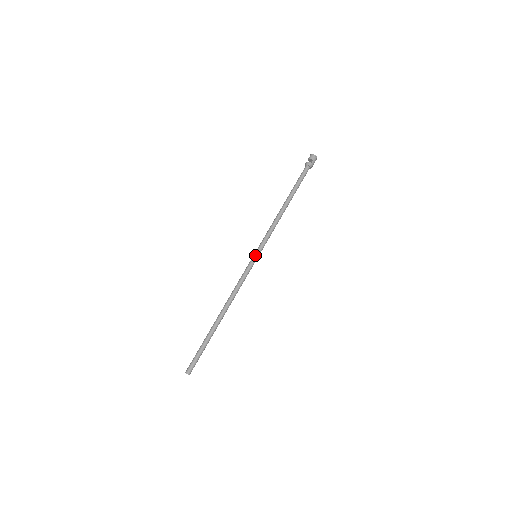
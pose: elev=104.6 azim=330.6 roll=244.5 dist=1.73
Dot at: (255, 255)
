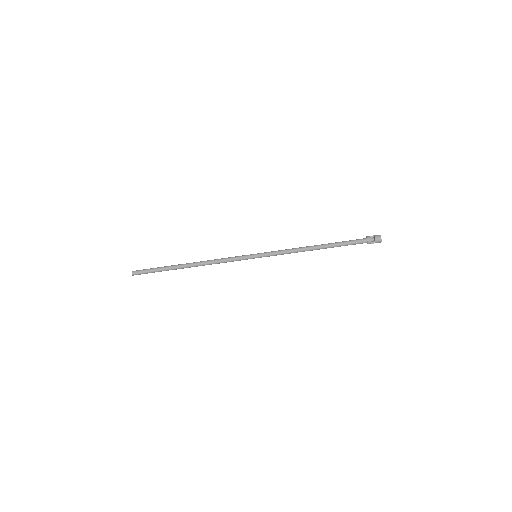
Dot at: occluded
